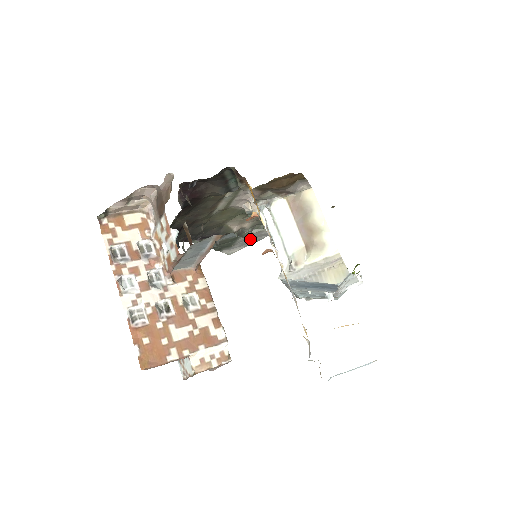
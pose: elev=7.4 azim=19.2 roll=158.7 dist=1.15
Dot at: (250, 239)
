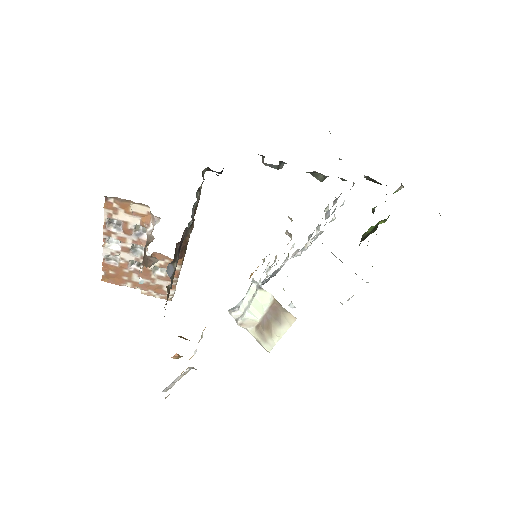
Dot at: occluded
